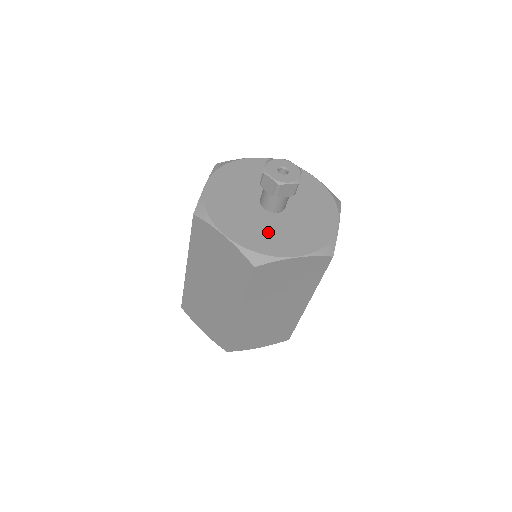
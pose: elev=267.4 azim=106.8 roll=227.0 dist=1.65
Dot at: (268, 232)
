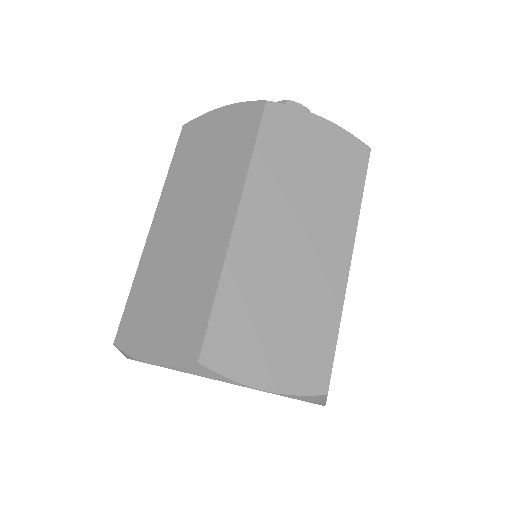
Dot at: occluded
